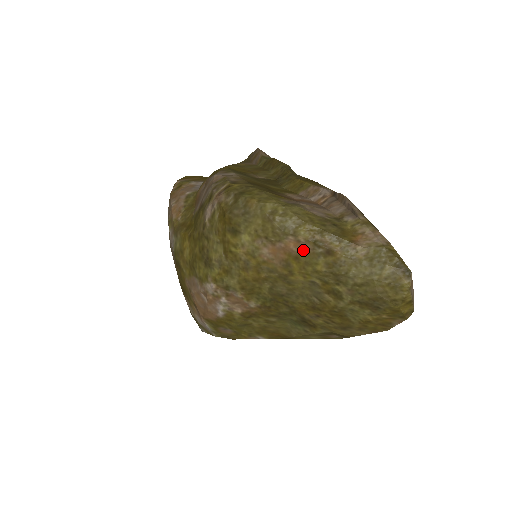
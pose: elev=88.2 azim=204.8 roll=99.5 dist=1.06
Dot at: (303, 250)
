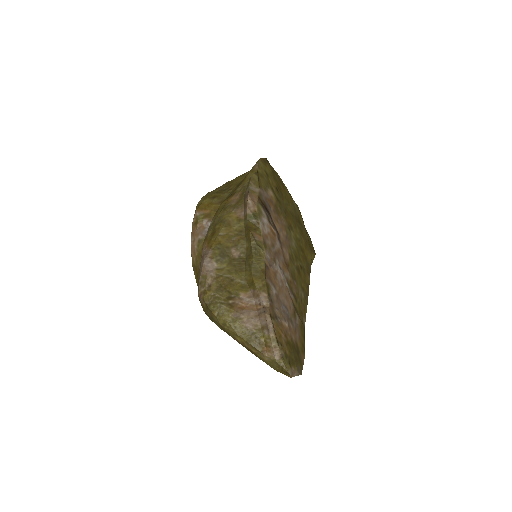
Dot at: (241, 344)
